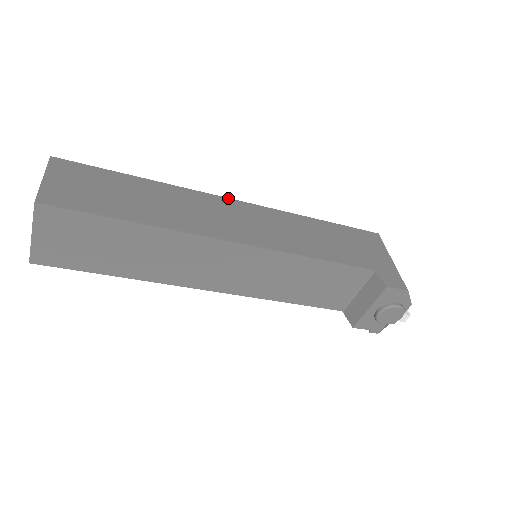
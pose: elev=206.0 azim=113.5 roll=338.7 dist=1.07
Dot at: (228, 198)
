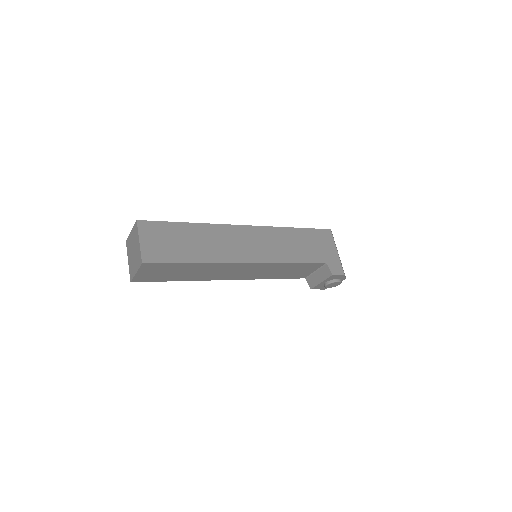
Dot at: (240, 225)
